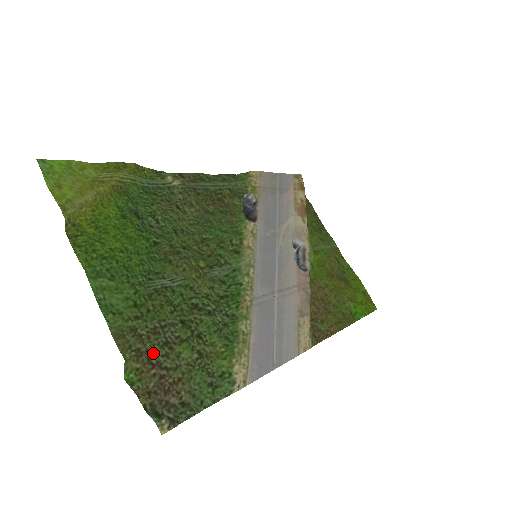
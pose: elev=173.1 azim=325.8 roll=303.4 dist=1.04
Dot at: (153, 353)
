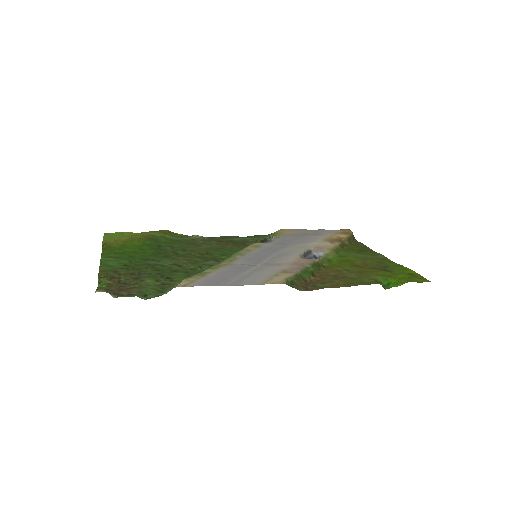
Dot at: (124, 280)
